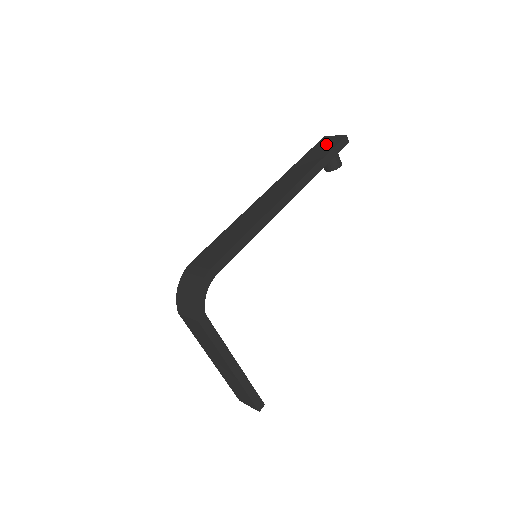
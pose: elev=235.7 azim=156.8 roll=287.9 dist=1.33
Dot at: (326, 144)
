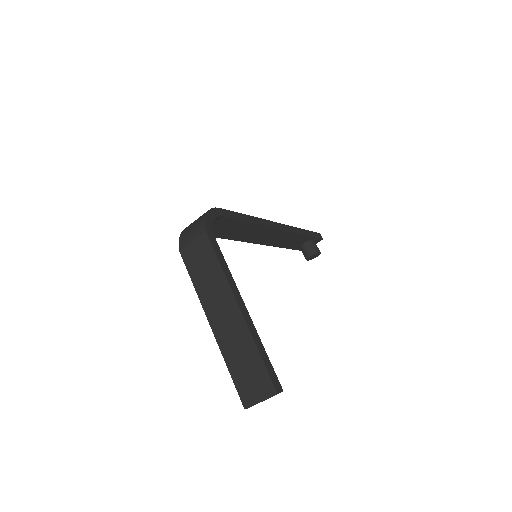
Dot at: occluded
